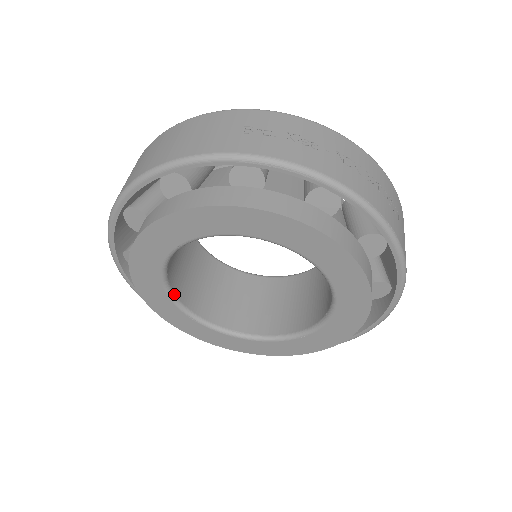
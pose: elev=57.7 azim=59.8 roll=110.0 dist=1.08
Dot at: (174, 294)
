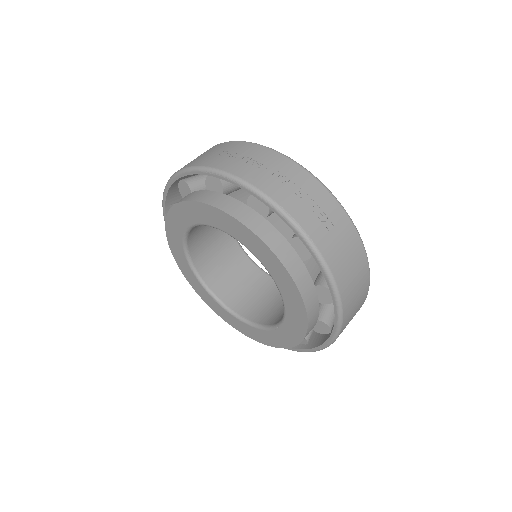
Dot at: (199, 274)
